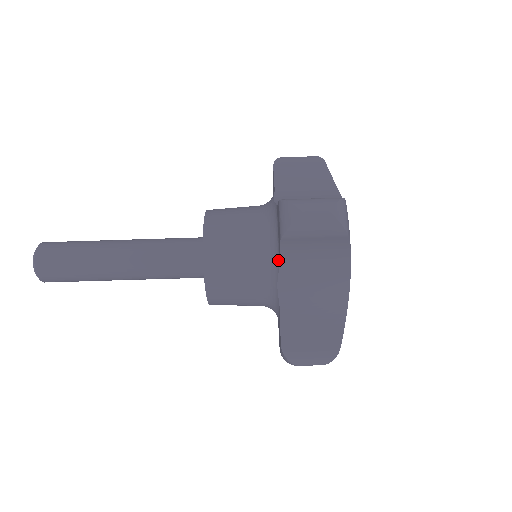
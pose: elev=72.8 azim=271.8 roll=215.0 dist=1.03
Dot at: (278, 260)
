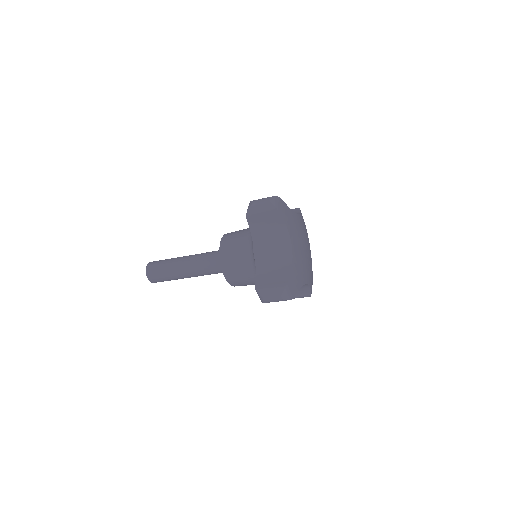
Dot at: occluded
